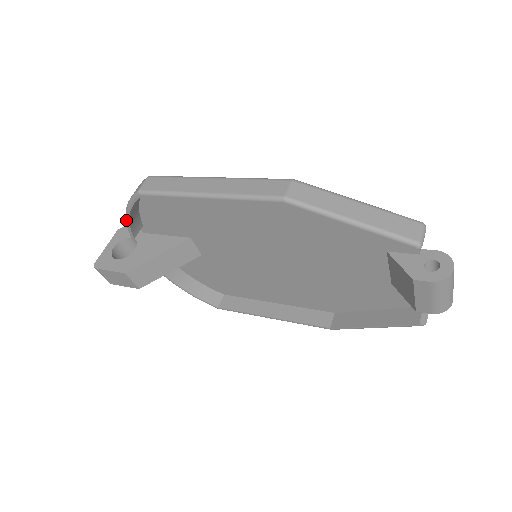
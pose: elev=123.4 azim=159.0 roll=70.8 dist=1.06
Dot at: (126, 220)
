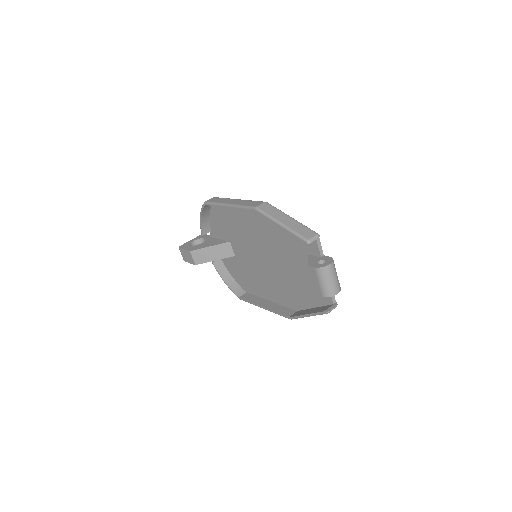
Dot at: (200, 221)
